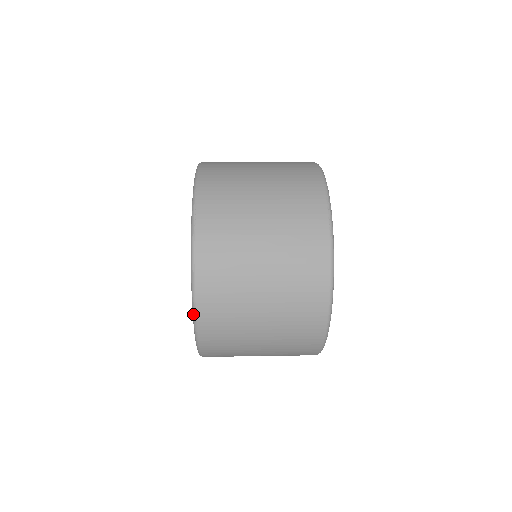
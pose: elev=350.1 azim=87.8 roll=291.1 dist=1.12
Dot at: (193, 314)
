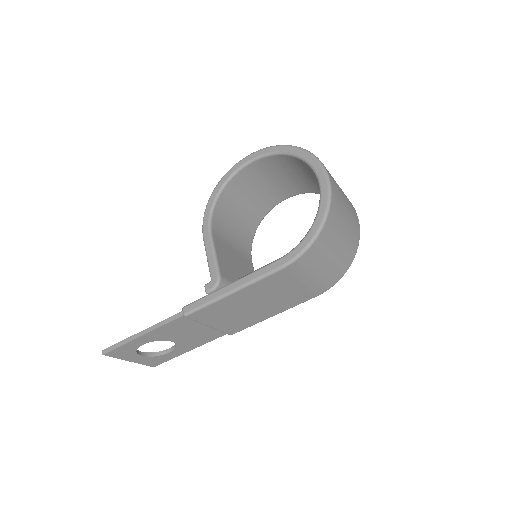
Dot at: (324, 169)
